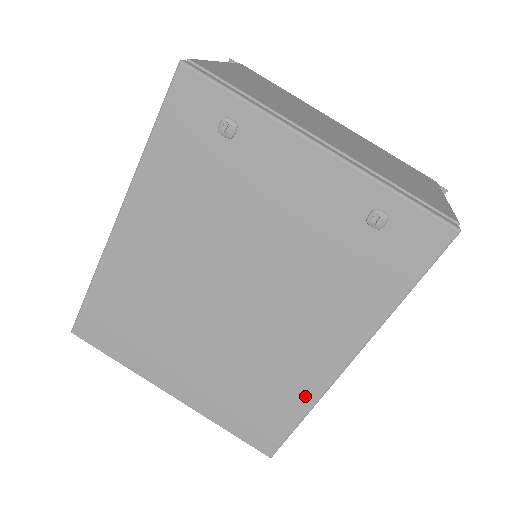
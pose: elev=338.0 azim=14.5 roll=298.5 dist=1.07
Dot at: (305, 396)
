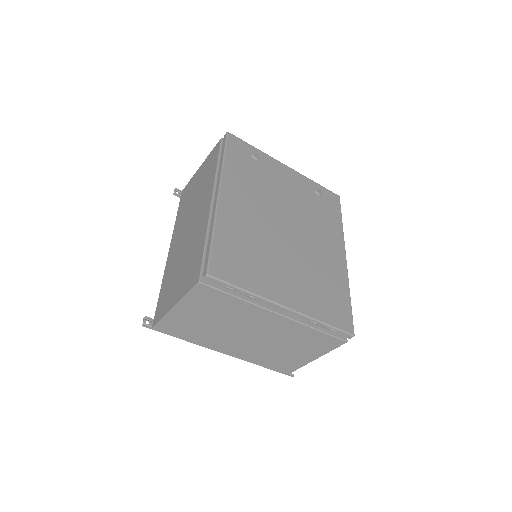
Dot at: (343, 282)
